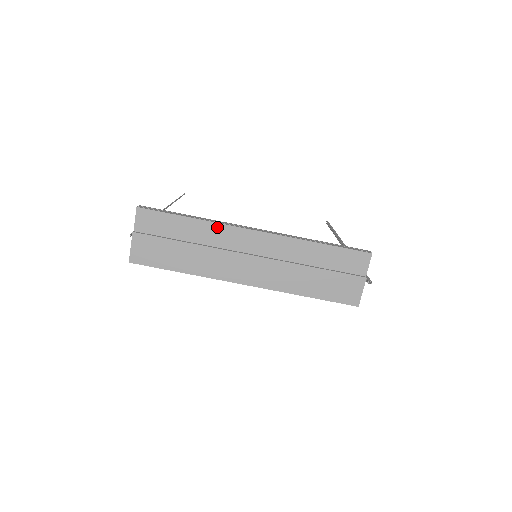
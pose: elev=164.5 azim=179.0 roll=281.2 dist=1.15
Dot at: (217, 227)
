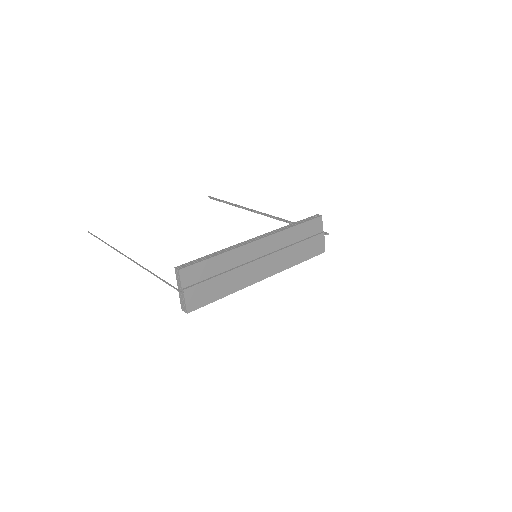
Dot at: (235, 252)
